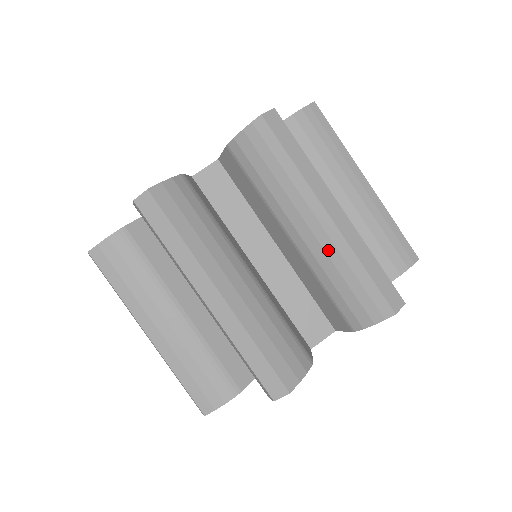
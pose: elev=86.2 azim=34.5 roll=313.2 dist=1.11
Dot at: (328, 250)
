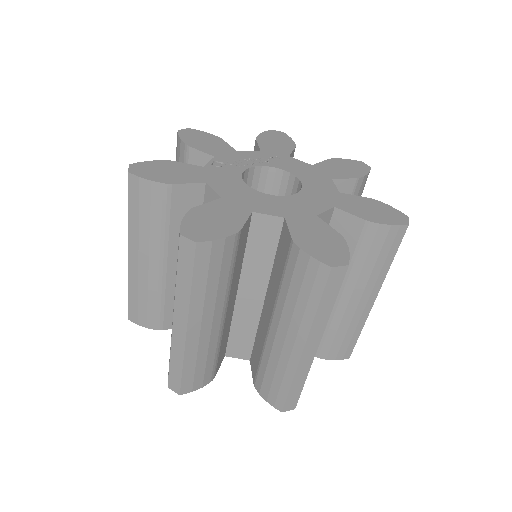
Dot at: (283, 357)
